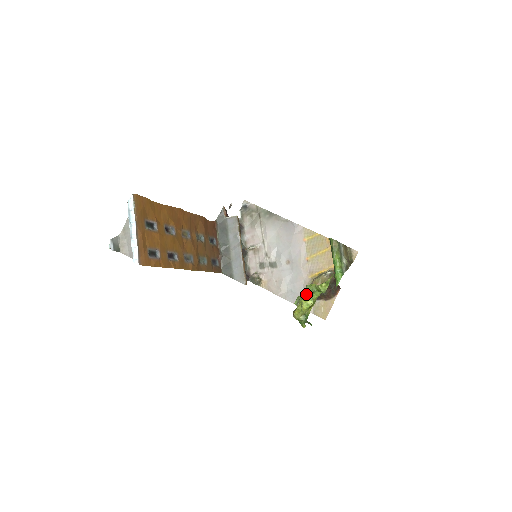
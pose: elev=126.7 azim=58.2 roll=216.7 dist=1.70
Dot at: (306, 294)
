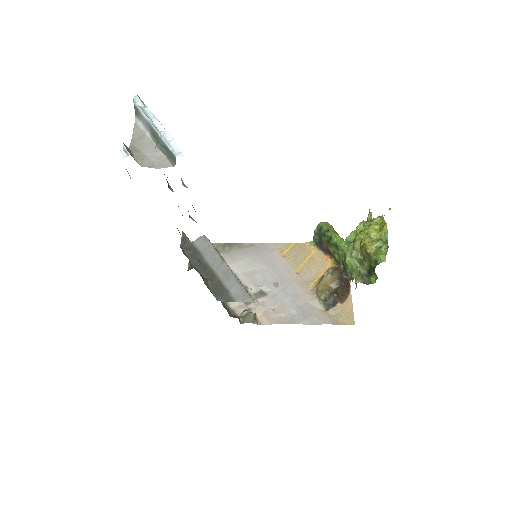
Dot at: occluded
